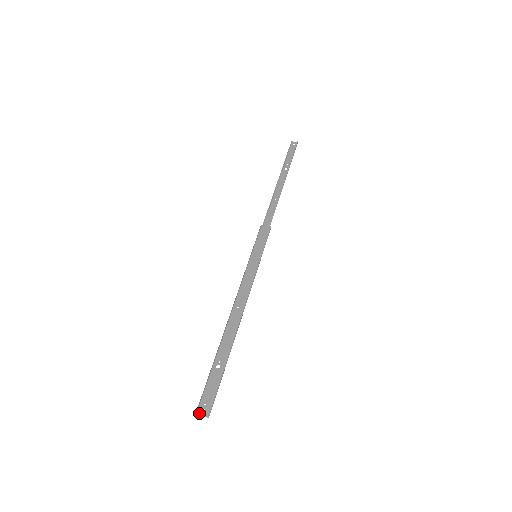
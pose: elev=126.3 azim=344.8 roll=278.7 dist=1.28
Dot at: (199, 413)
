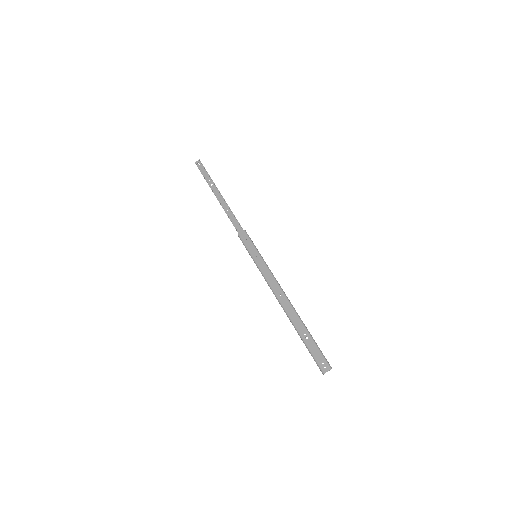
Dot at: (325, 371)
